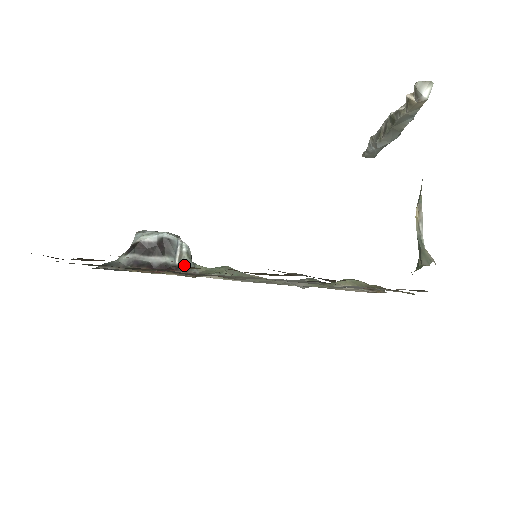
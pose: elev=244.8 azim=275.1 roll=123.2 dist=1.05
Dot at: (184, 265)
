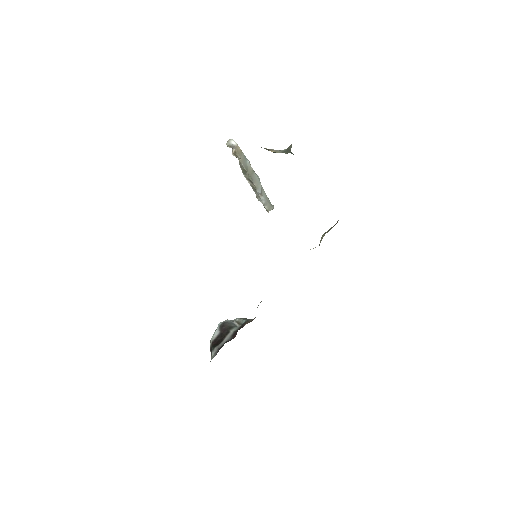
Dot at: (244, 322)
